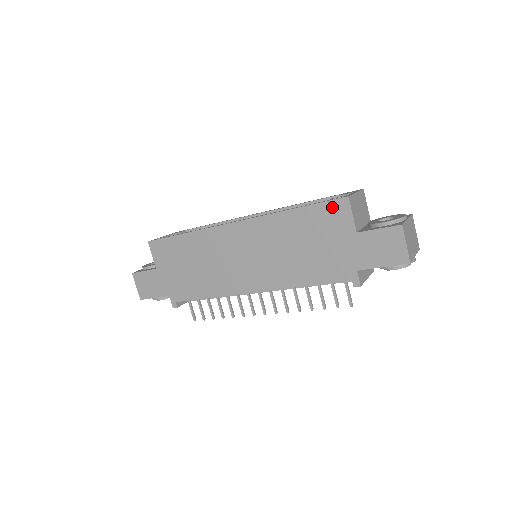
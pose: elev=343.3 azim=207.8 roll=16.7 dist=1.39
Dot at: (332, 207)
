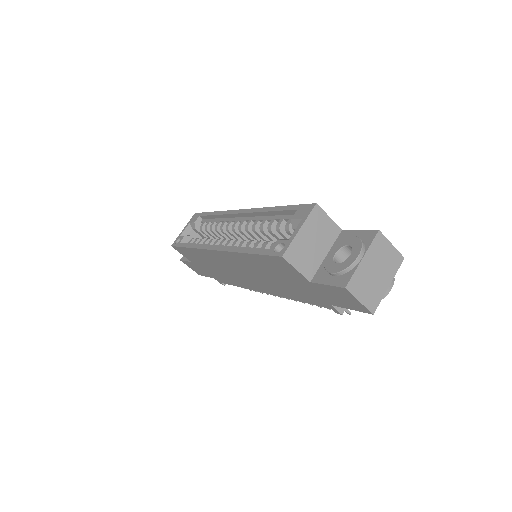
Dot at: (275, 260)
